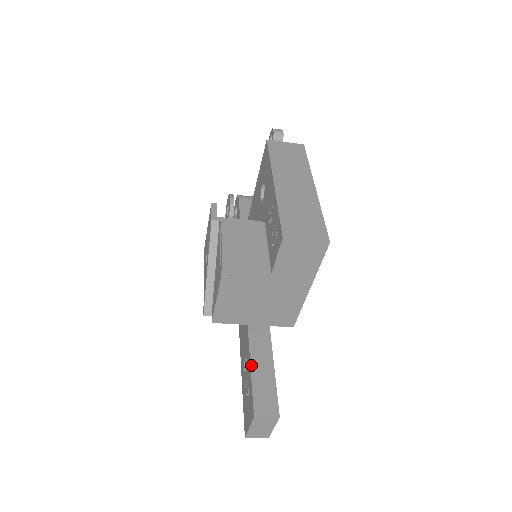
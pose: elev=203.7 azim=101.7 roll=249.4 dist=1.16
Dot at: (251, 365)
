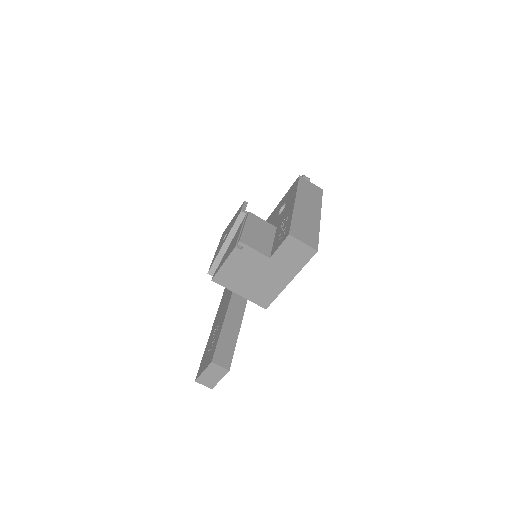
Dot at: (222, 329)
